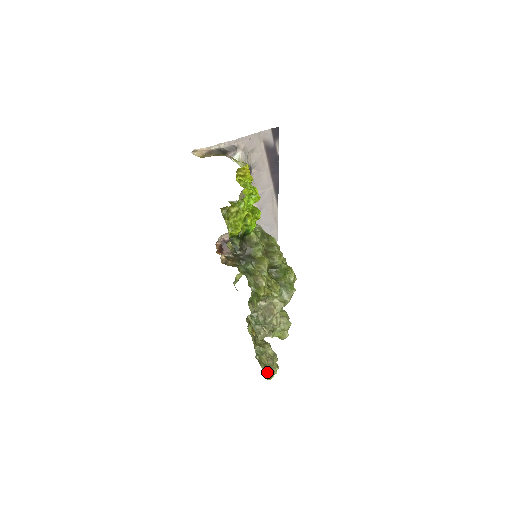
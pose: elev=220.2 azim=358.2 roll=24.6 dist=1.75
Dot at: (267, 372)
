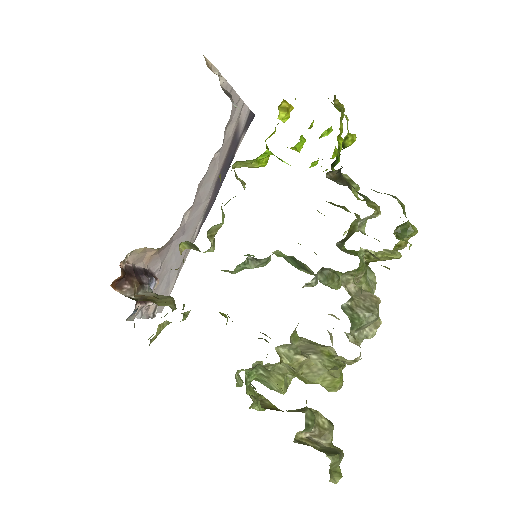
Dot at: (336, 459)
